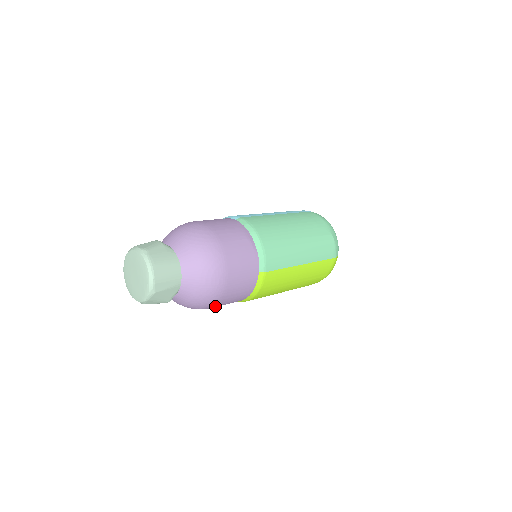
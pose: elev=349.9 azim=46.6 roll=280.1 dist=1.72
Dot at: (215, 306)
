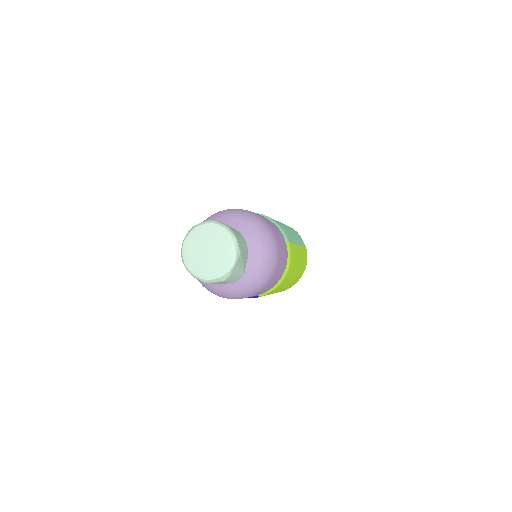
Dot at: (270, 281)
